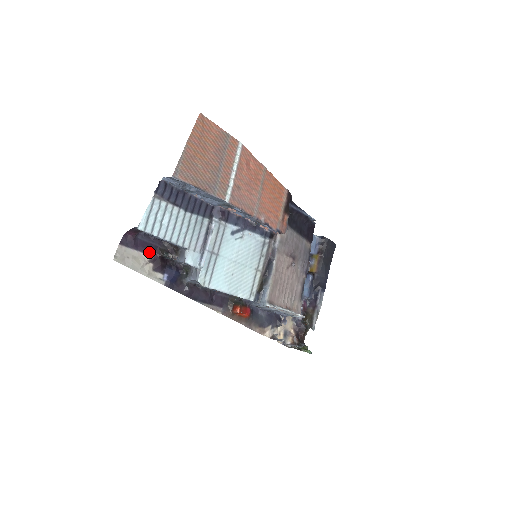
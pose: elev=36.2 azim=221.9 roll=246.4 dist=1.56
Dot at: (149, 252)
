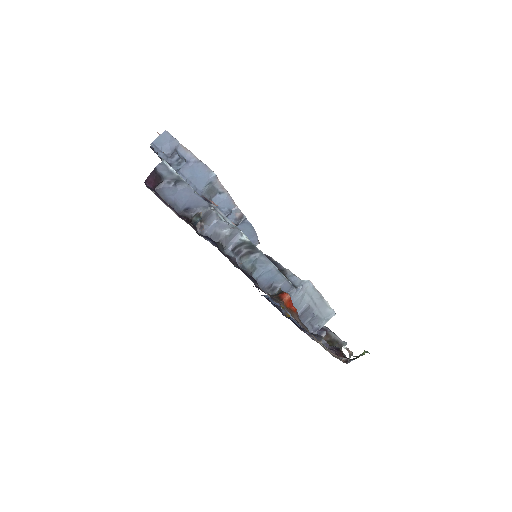
Dot at: (175, 212)
